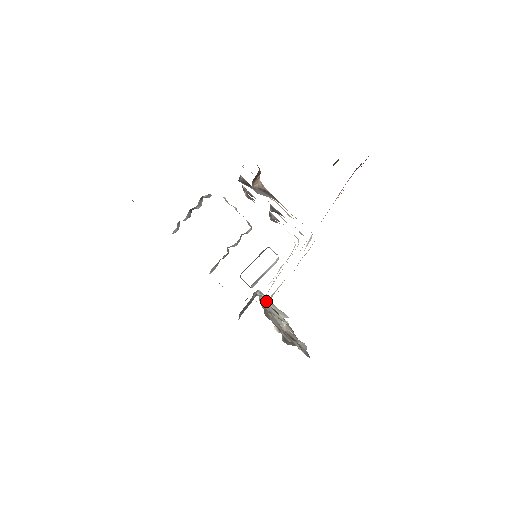
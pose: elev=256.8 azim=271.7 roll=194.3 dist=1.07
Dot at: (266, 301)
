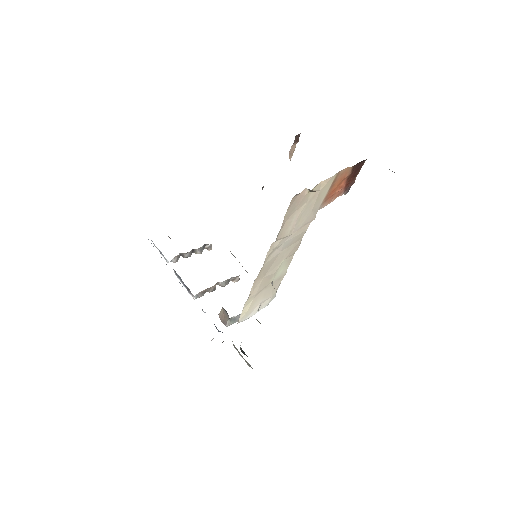
Dot at: occluded
